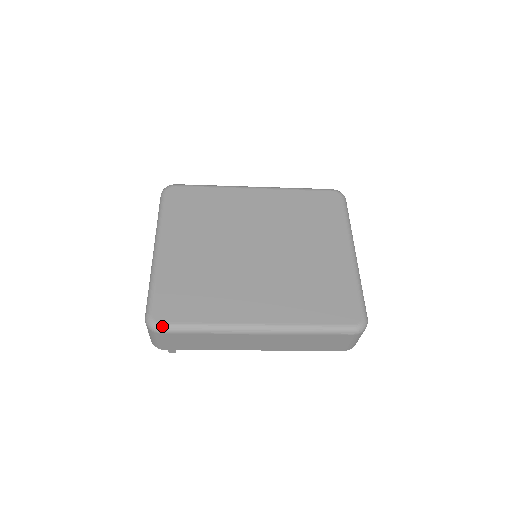
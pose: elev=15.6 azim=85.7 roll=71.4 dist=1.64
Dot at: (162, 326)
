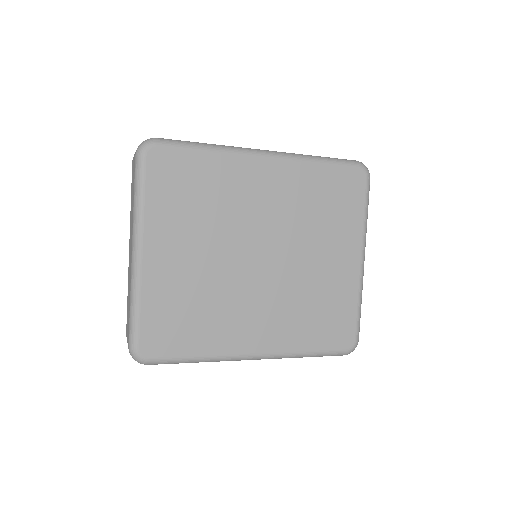
Dot at: (151, 362)
